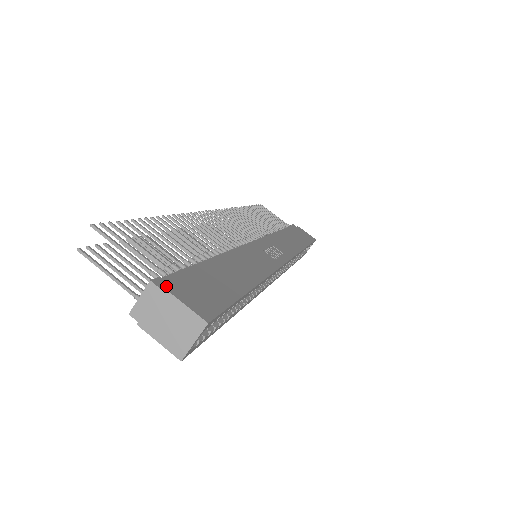
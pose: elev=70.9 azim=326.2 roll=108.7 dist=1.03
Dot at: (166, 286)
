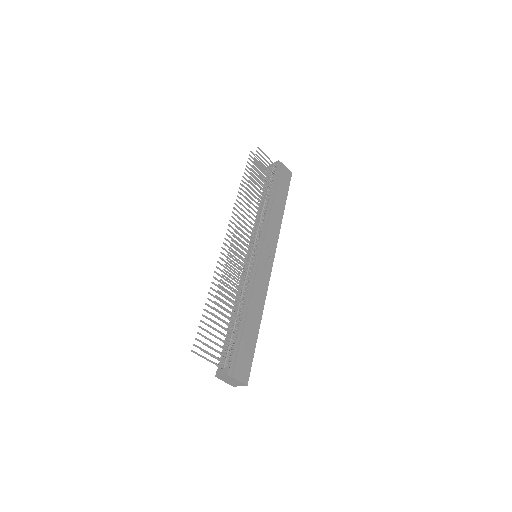
Dot at: (233, 375)
